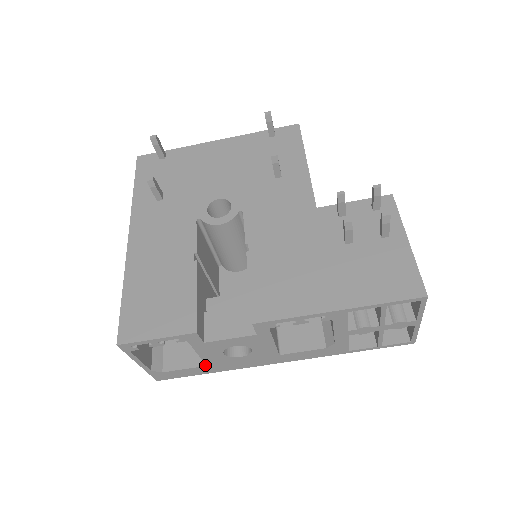
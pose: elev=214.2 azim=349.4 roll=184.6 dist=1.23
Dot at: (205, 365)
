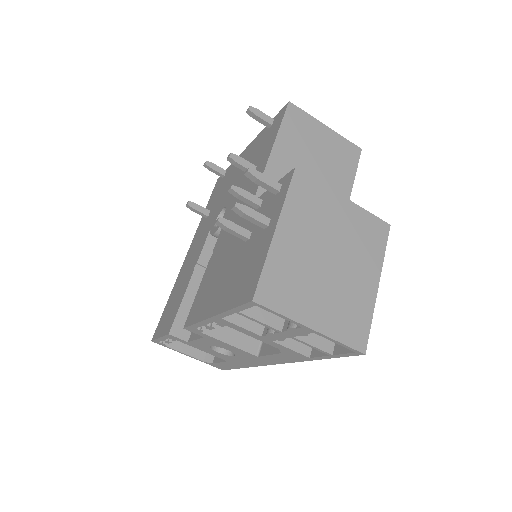
Dot at: (227, 360)
